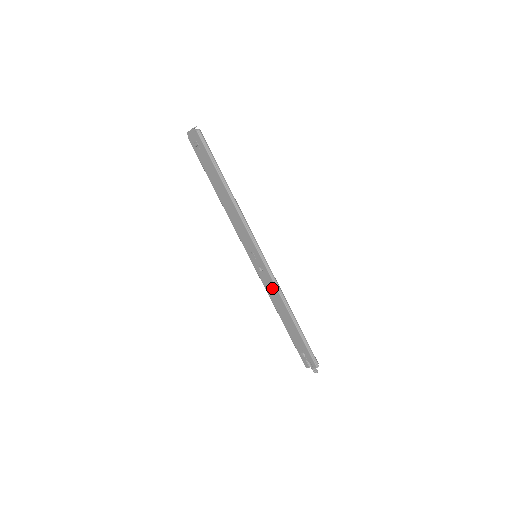
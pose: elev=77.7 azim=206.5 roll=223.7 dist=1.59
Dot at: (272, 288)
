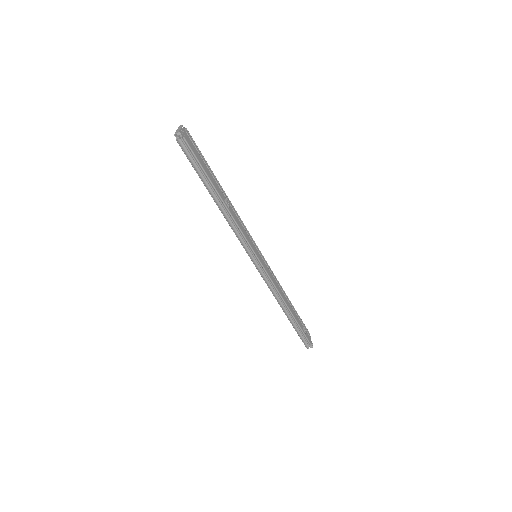
Dot at: occluded
